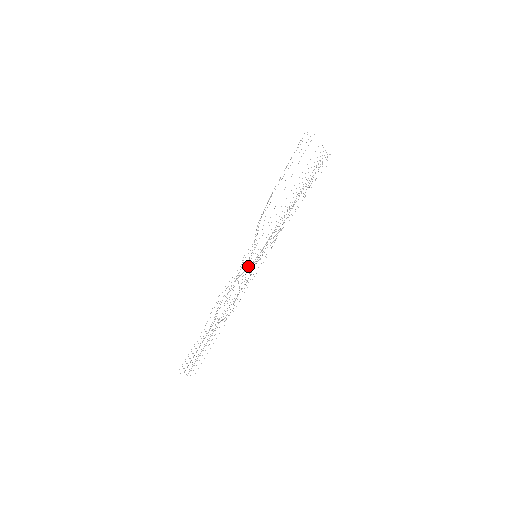
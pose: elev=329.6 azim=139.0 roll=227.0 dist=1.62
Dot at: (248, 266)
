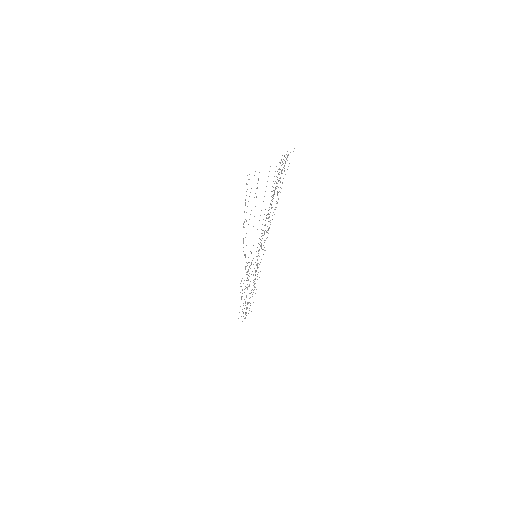
Dot at: occluded
